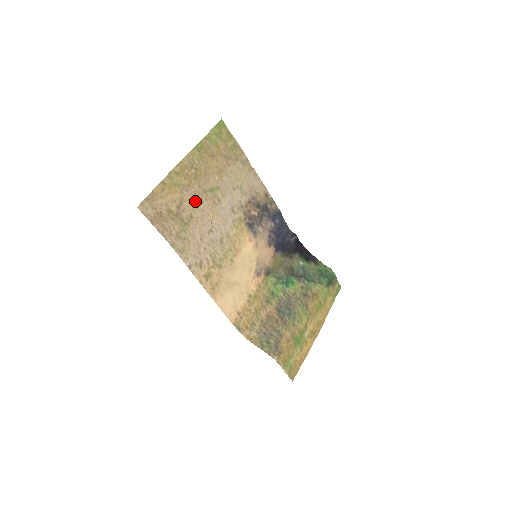
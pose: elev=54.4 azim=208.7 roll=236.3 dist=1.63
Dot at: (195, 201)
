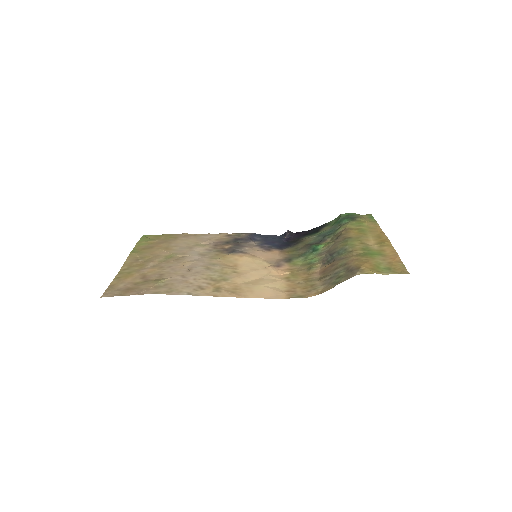
Dot at: (157, 269)
